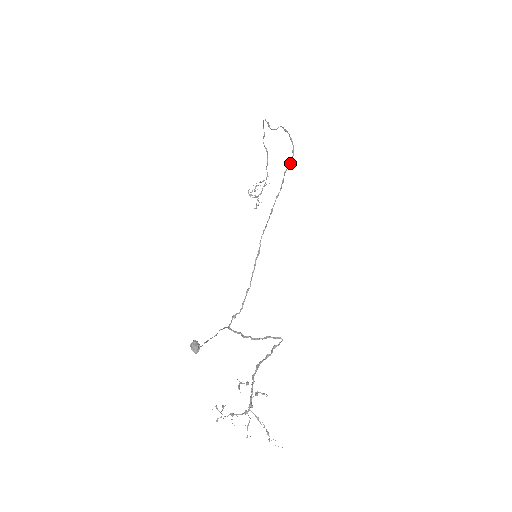
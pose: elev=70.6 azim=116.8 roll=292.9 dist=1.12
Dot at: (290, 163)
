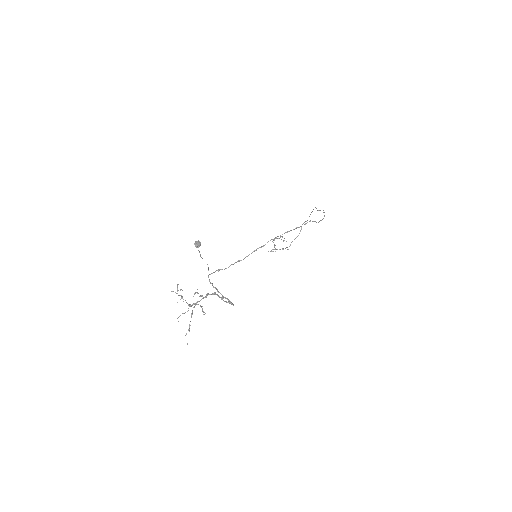
Dot at: (316, 222)
